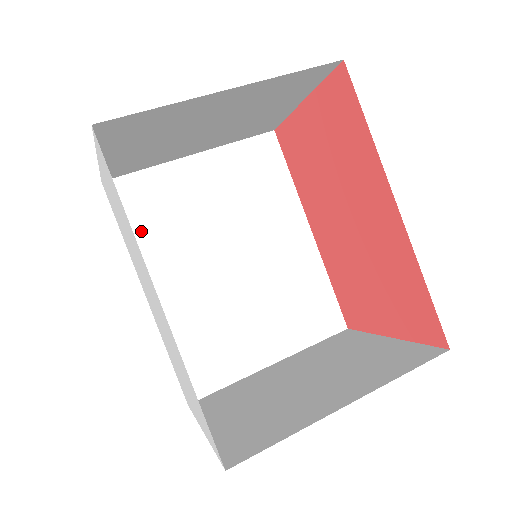
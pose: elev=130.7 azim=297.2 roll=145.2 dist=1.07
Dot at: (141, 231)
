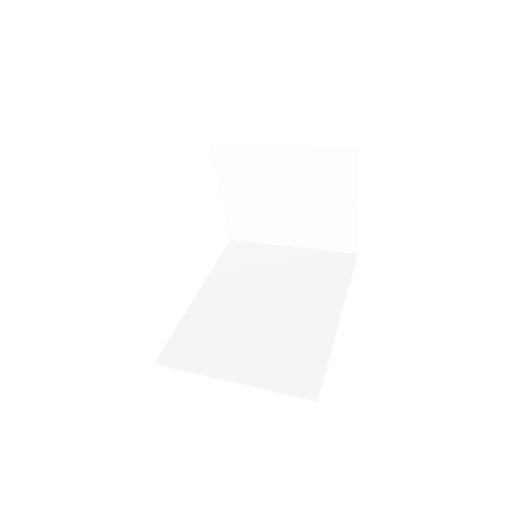
Dot at: (227, 266)
